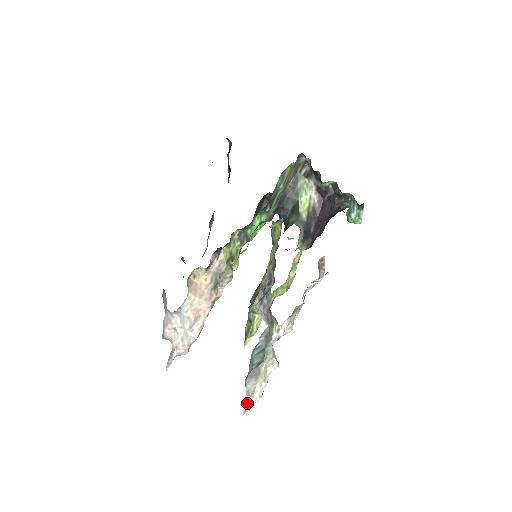
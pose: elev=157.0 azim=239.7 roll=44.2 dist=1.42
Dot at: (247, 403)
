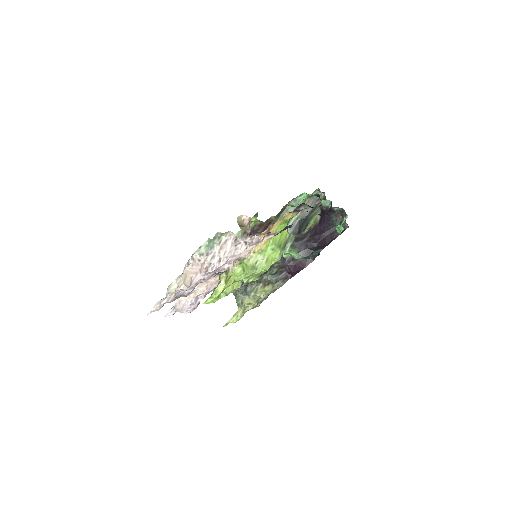
Dot at: (155, 309)
